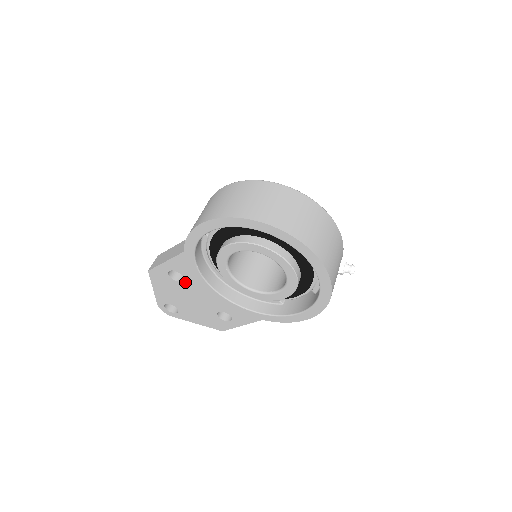
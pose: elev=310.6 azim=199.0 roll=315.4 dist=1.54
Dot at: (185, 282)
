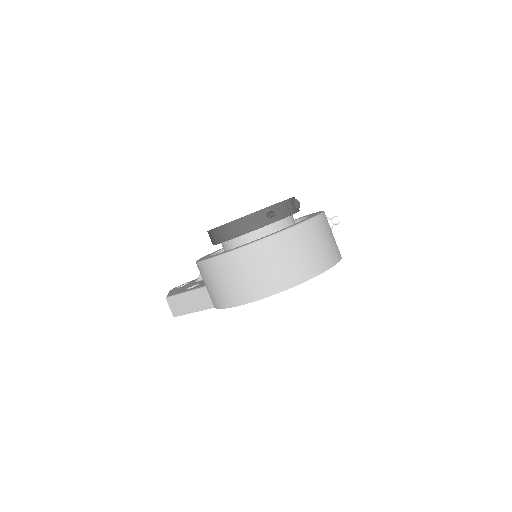
Dot at: occluded
